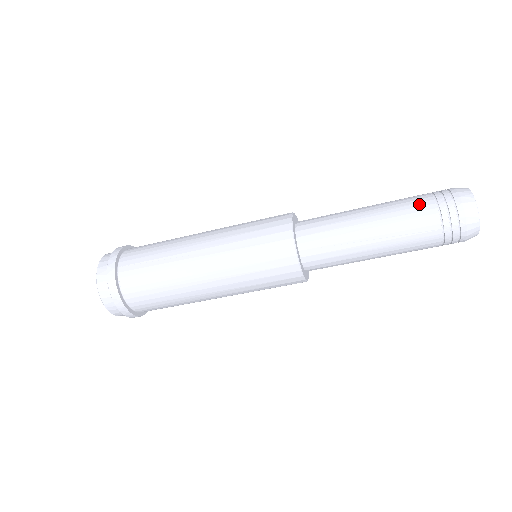
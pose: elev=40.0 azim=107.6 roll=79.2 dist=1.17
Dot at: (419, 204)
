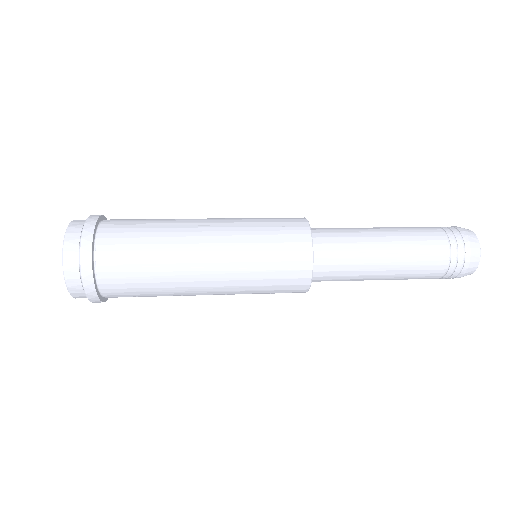
Dot at: (428, 277)
